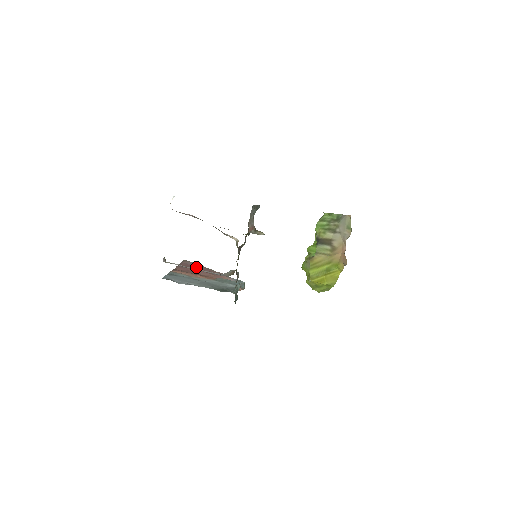
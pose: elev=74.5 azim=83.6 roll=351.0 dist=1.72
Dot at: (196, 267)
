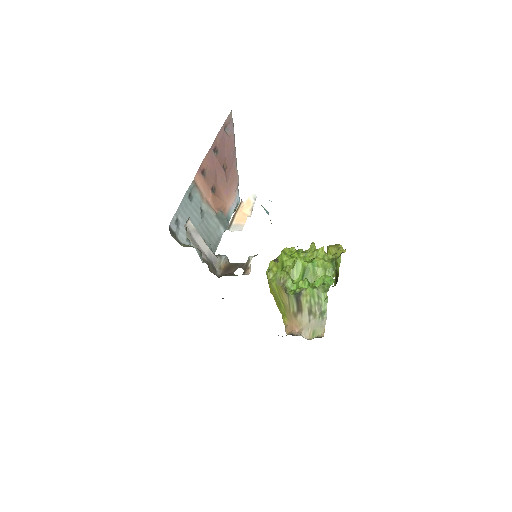
Dot at: (227, 148)
